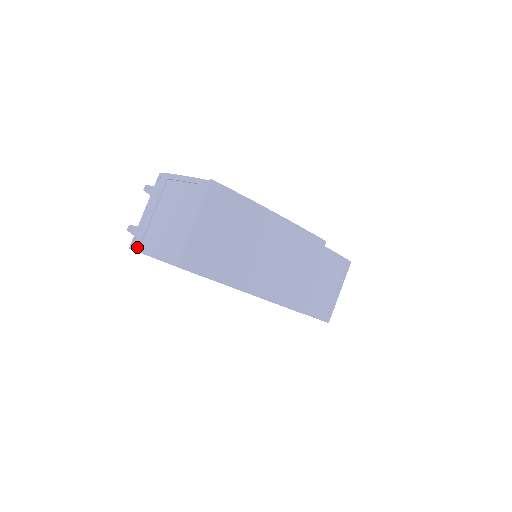
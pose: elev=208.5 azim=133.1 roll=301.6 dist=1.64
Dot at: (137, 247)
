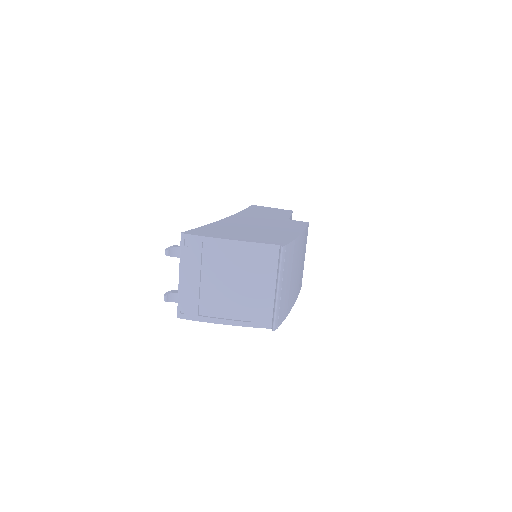
Dot at: (195, 317)
